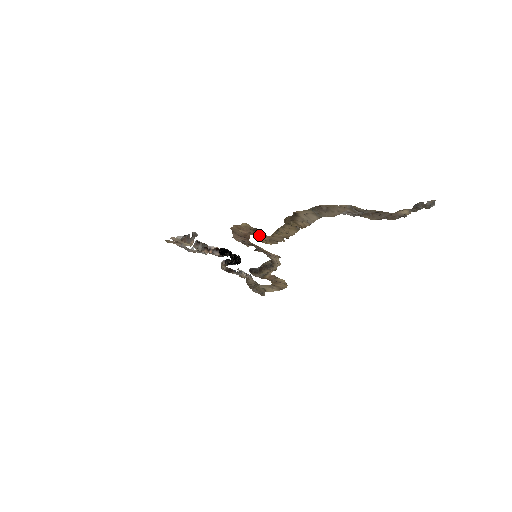
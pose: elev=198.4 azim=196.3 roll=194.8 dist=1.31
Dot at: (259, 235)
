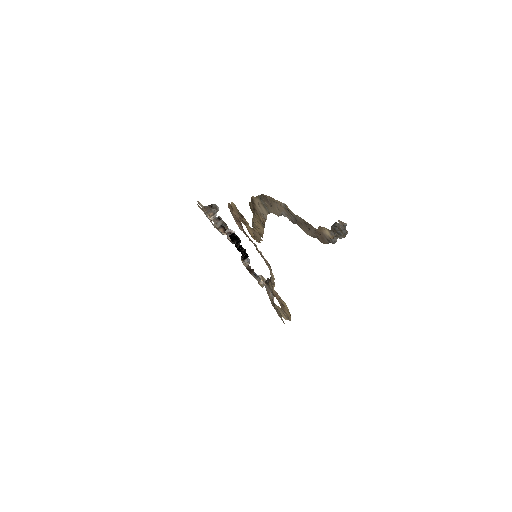
Dot at: (246, 224)
